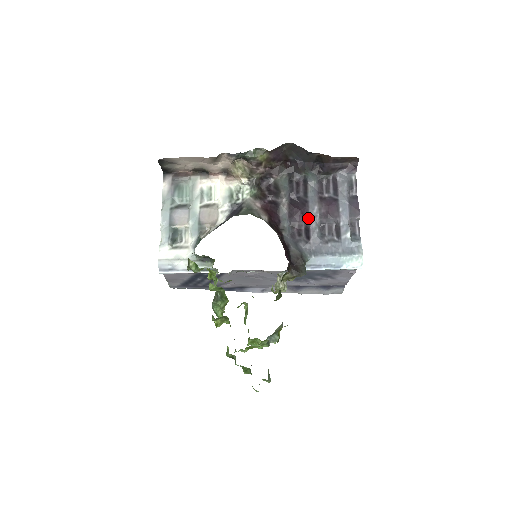
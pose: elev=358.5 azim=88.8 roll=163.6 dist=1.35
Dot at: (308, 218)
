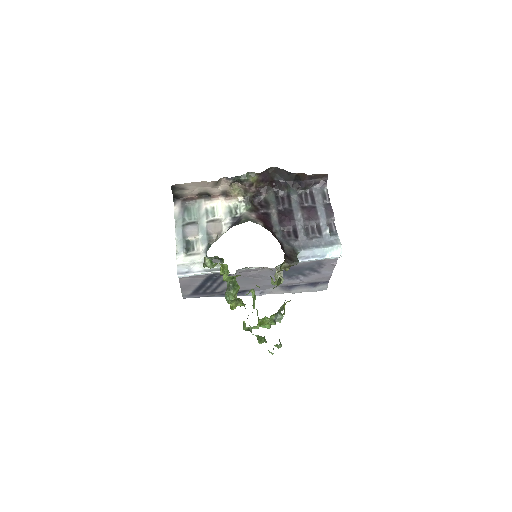
Dot at: (294, 222)
